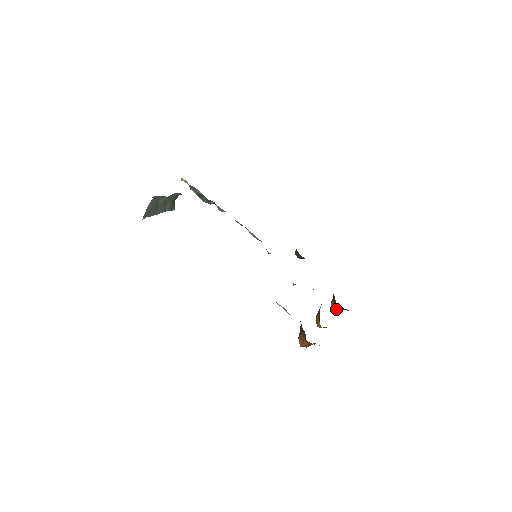
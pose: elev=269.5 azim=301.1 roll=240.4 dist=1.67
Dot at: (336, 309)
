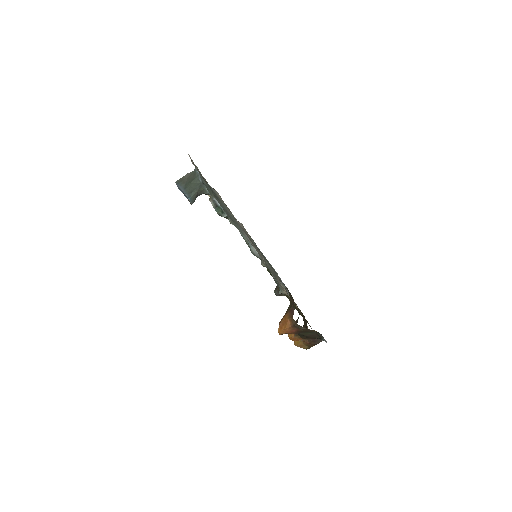
Dot at: (300, 342)
